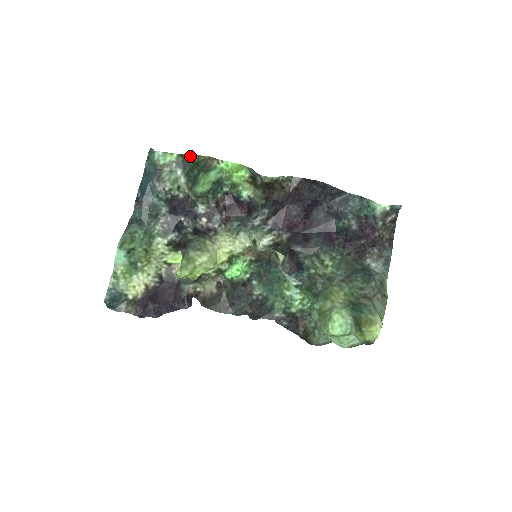
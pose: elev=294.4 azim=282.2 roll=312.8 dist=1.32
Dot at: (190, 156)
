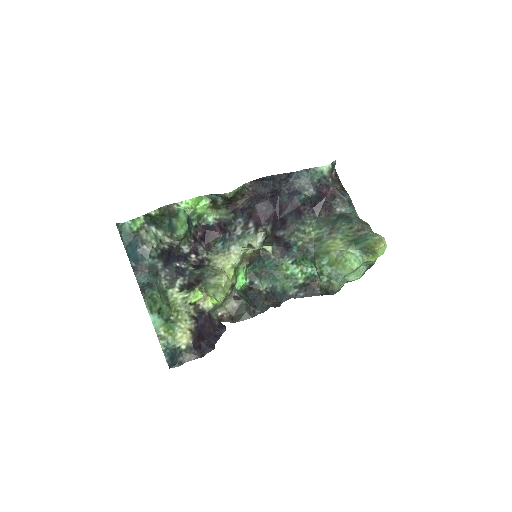
Dot at: (153, 212)
